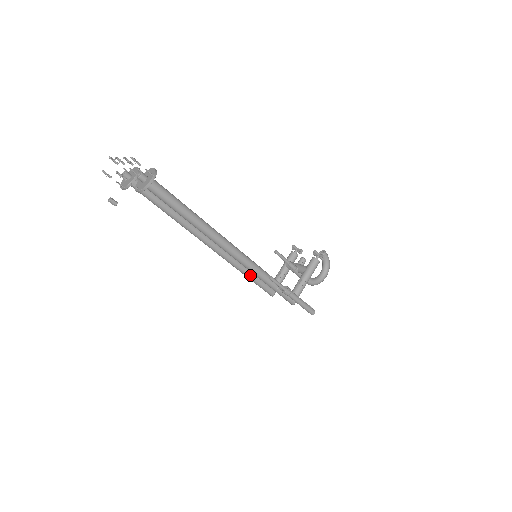
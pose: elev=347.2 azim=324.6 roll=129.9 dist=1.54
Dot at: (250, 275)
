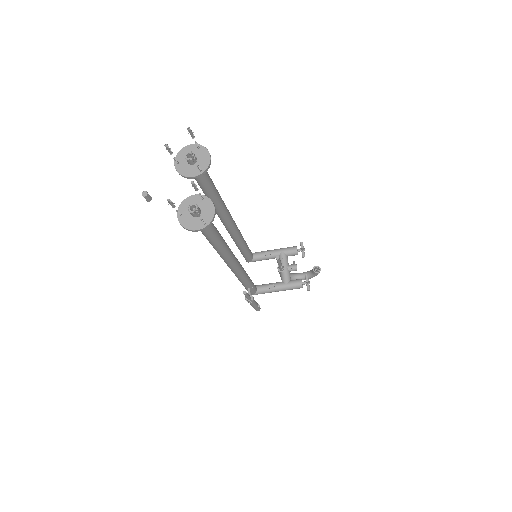
Dot at: (241, 249)
